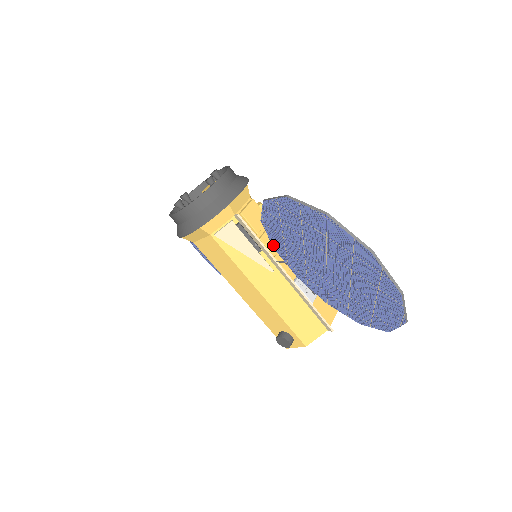
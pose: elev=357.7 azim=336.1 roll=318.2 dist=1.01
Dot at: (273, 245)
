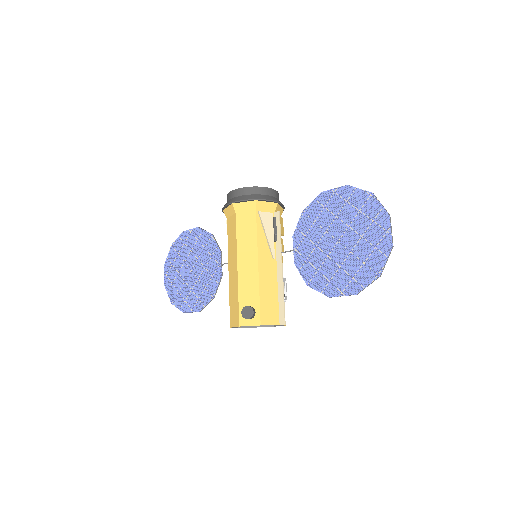
Dot at: (295, 233)
